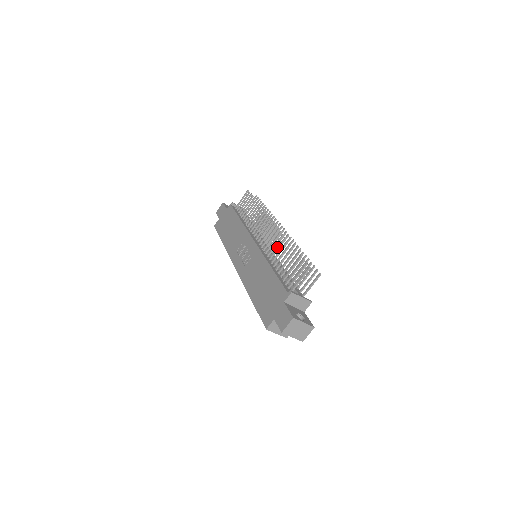
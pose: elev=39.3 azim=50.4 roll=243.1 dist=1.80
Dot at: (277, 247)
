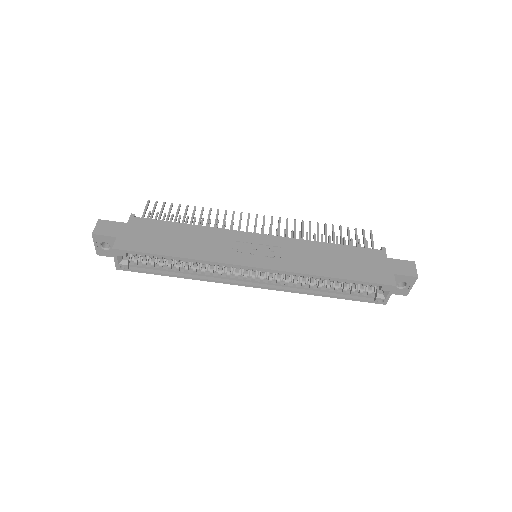
Dot at: (302, 230)
